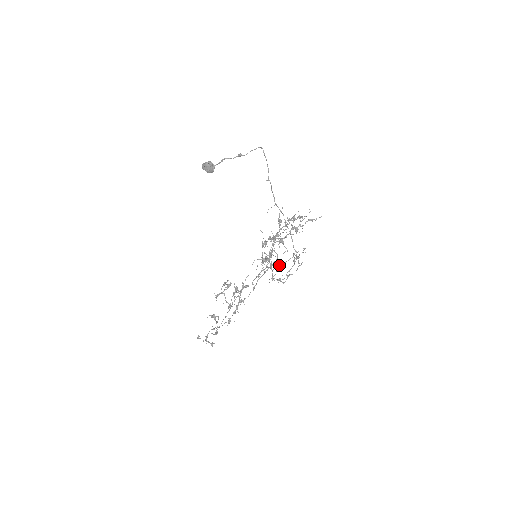
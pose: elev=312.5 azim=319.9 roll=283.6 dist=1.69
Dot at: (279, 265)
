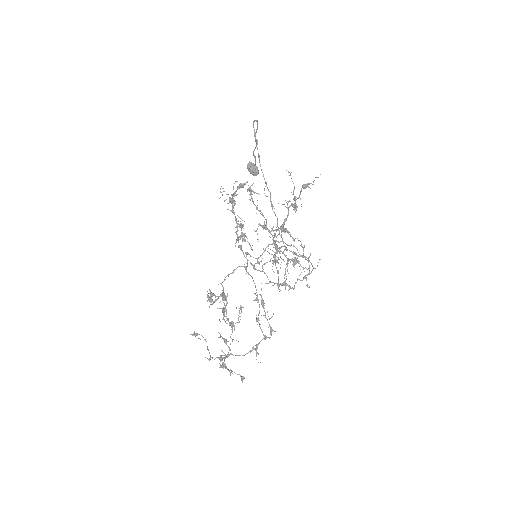
Dot at: (275, 262)
